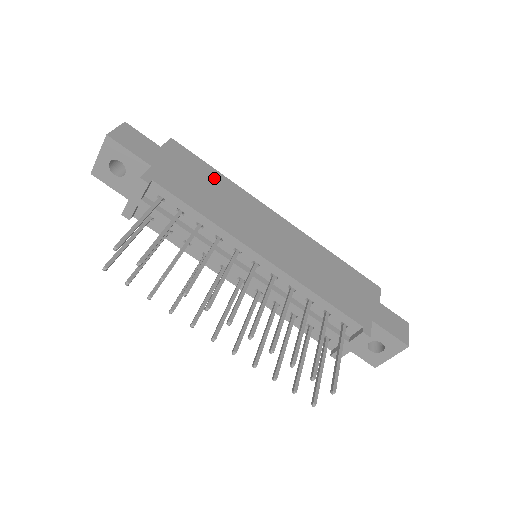
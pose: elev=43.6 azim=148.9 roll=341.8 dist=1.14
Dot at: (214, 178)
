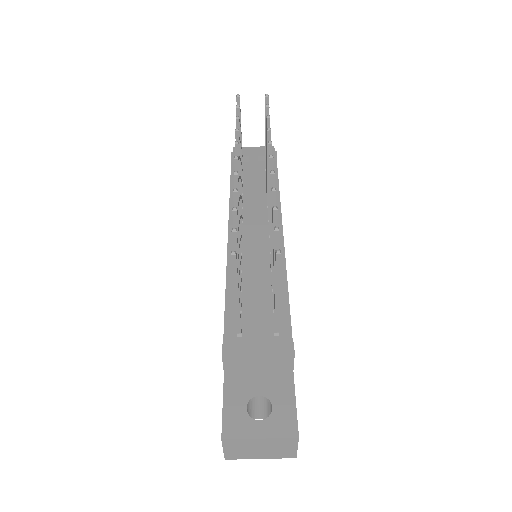
Dot at: occluded
